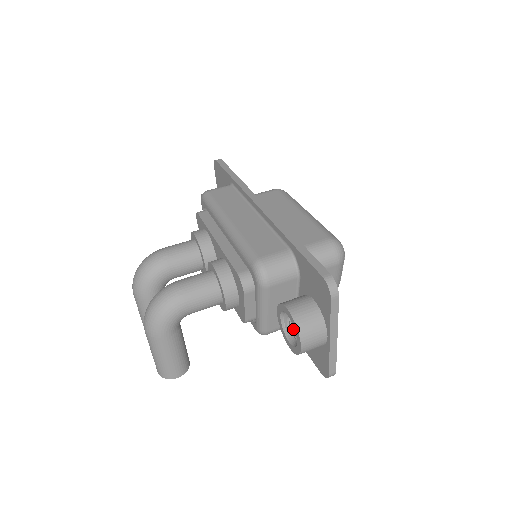
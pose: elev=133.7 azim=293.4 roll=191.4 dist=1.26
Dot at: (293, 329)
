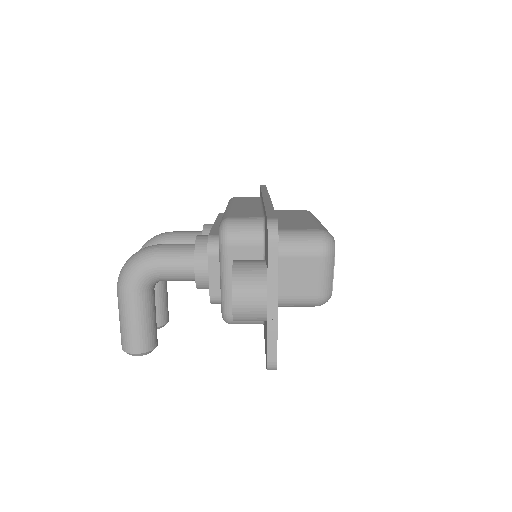
Dot at: occluded
